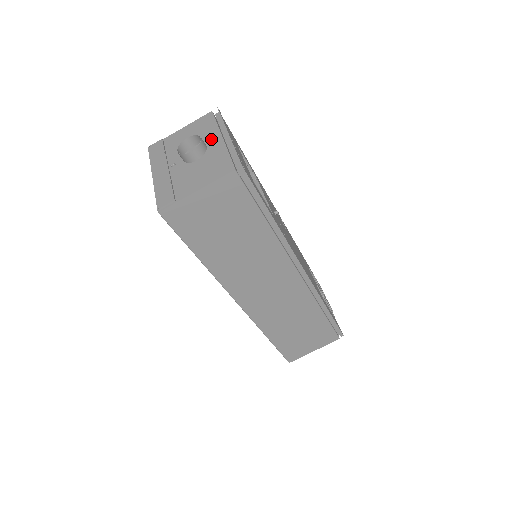
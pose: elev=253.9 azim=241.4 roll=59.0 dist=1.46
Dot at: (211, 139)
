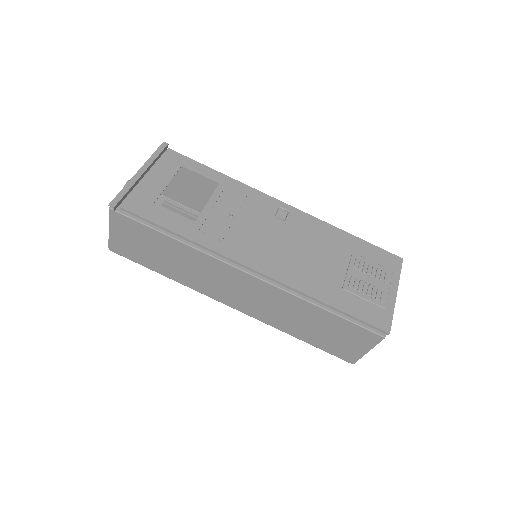
Dot at: occluded
